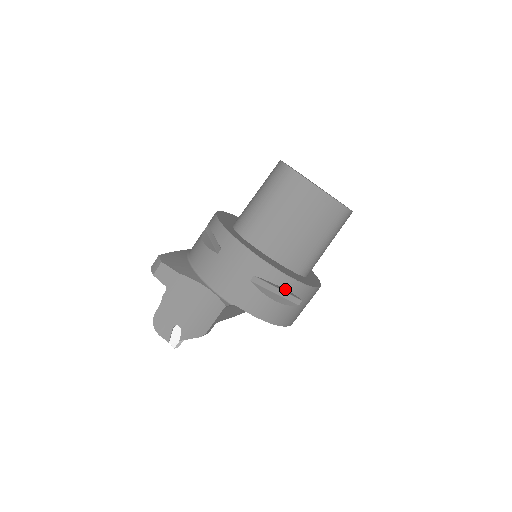
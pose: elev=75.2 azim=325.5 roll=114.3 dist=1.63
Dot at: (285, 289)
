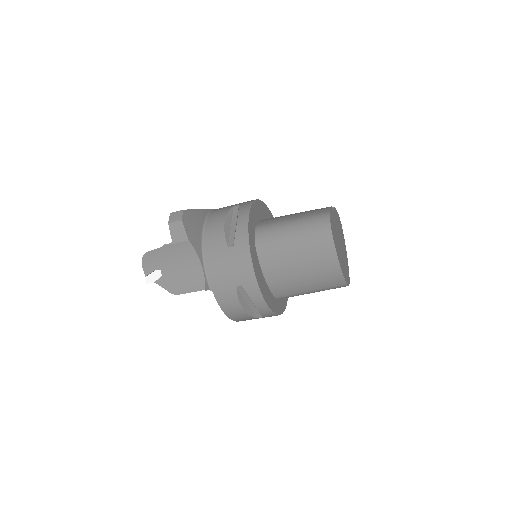
Dot at: (256, 307)
